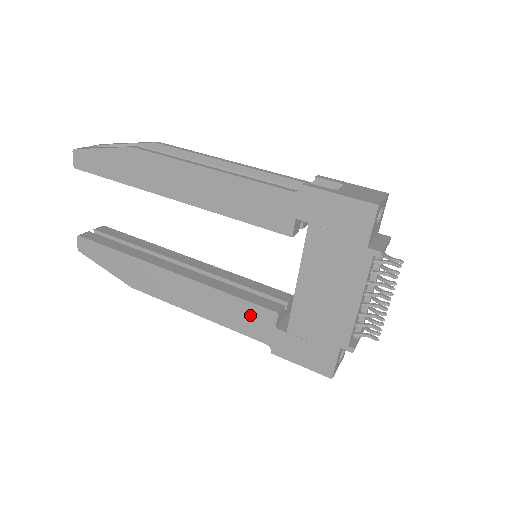
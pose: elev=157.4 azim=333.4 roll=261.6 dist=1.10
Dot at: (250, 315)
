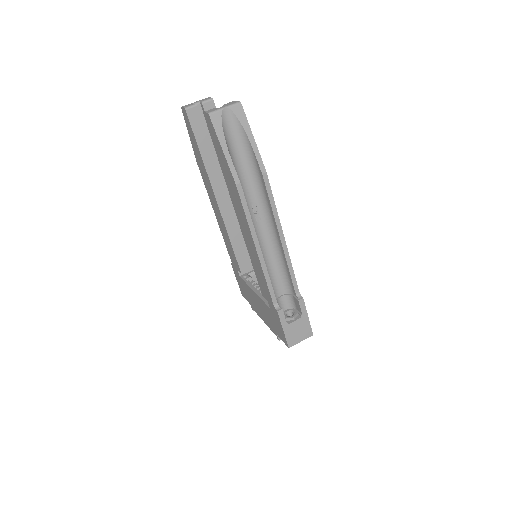
Dot at: (233, 256)
